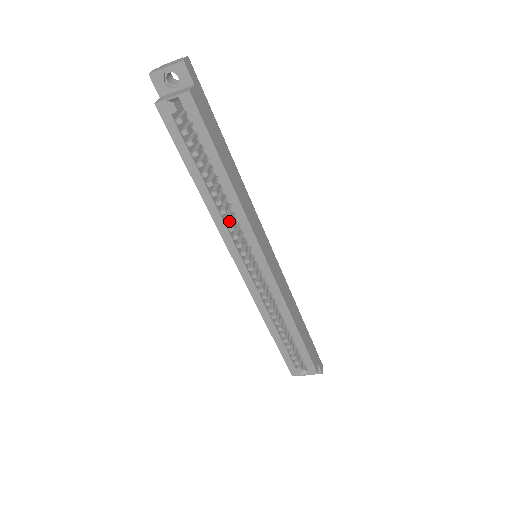
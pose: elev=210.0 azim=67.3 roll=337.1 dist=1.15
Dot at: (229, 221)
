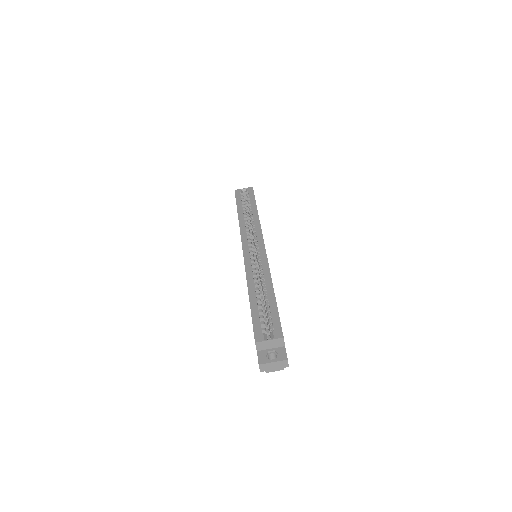
Dot at: (248, 228)
